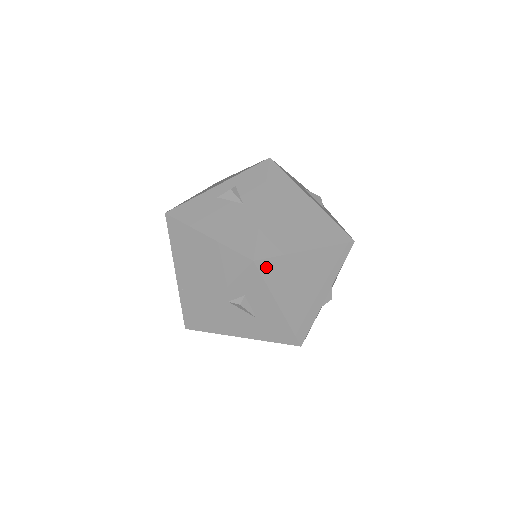
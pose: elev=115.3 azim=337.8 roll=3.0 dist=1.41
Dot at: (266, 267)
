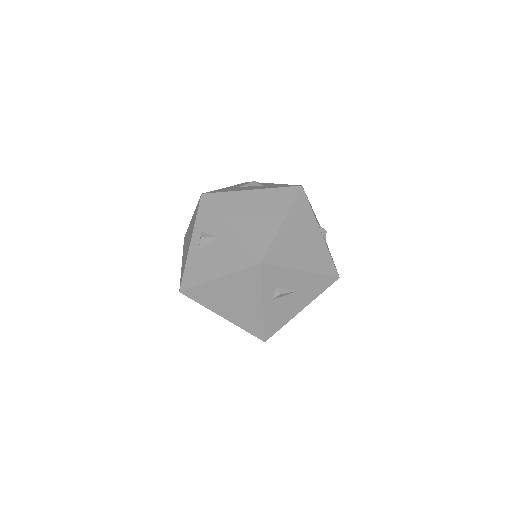
Dot at: (271, 258)
